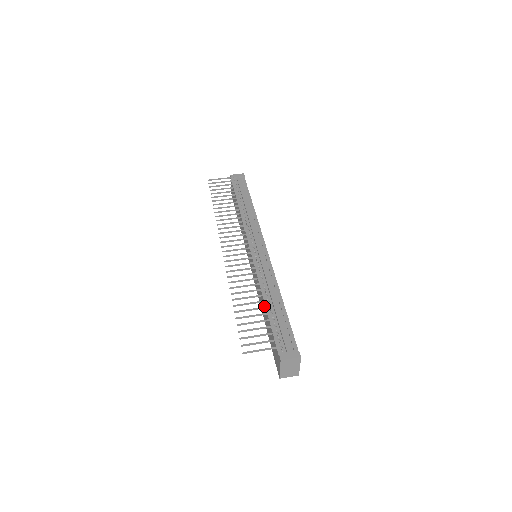
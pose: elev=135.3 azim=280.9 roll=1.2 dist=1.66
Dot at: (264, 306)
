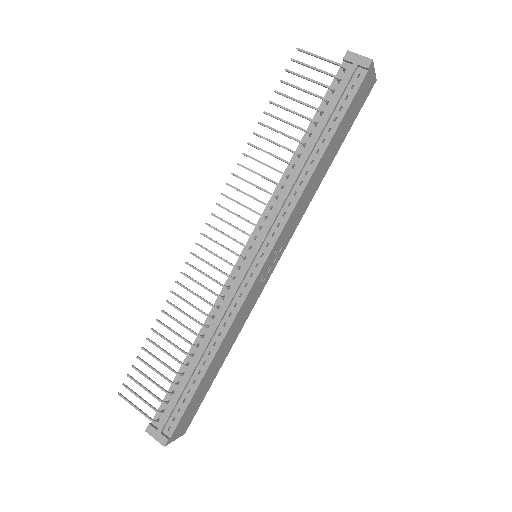
Dot at: (193, 347)
